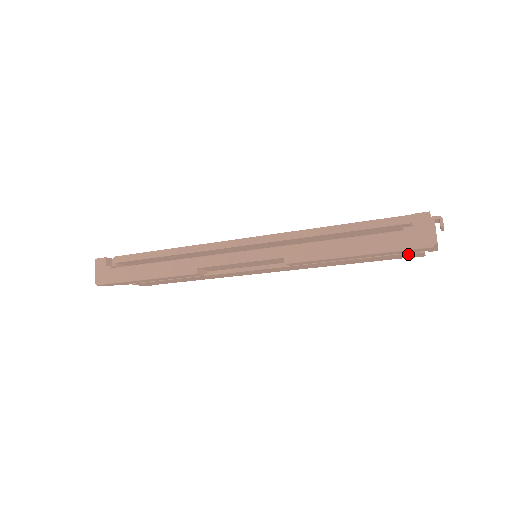
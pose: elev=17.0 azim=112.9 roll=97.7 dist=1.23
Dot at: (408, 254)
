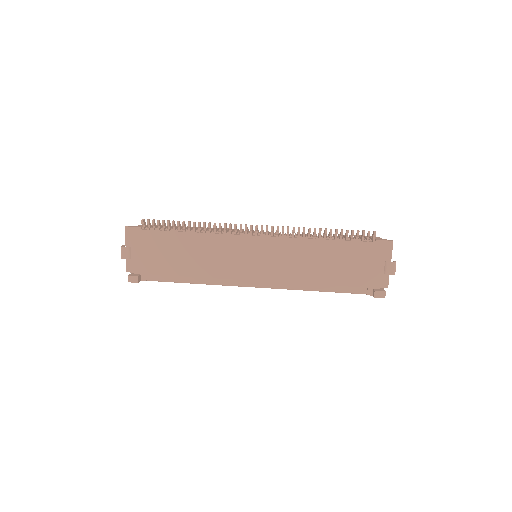
Dot at: occluded
